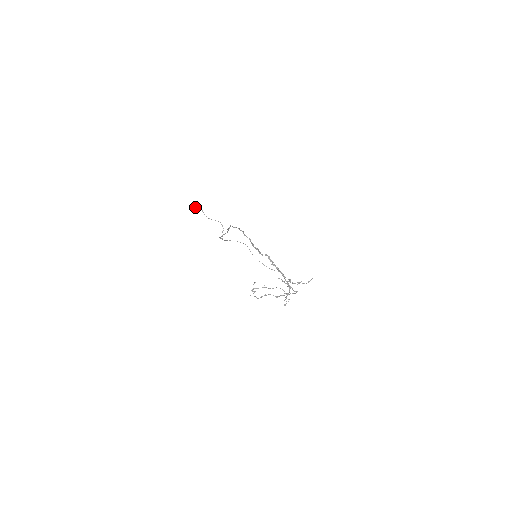
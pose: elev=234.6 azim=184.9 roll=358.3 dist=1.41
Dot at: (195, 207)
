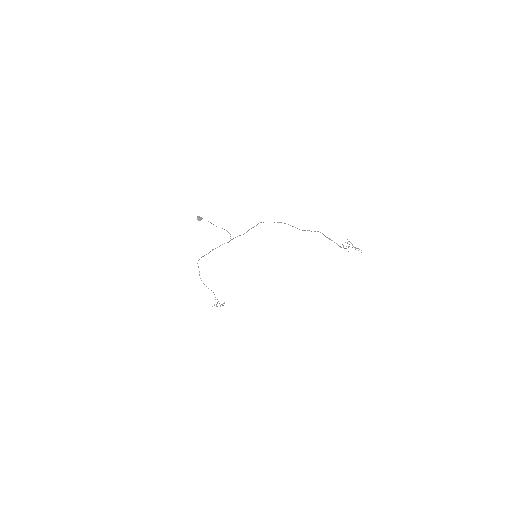
Dot at: (200, 218)
